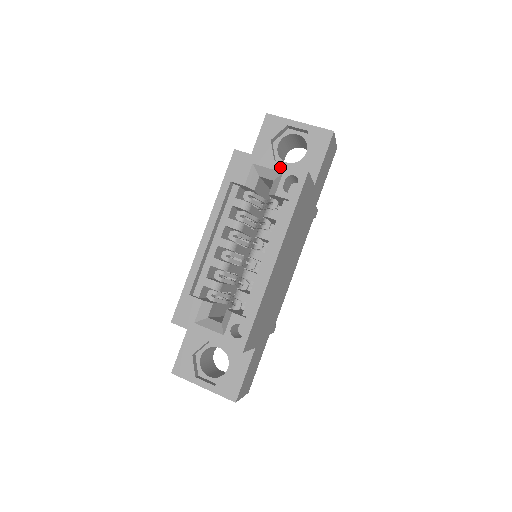
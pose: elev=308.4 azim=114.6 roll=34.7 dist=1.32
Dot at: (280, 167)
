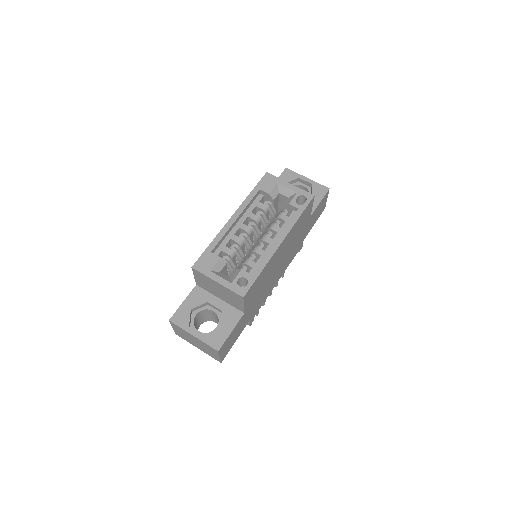
Dot at: (296, 189)
